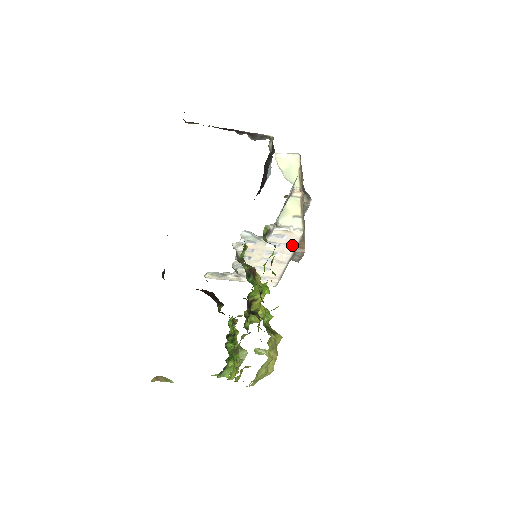
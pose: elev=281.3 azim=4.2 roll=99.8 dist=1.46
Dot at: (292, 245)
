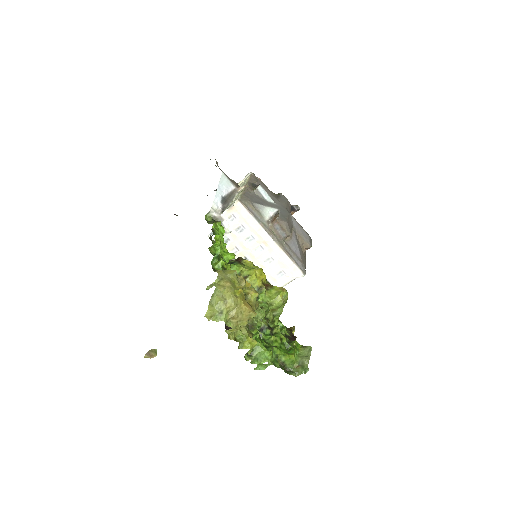
Dot at: (249, 218)
